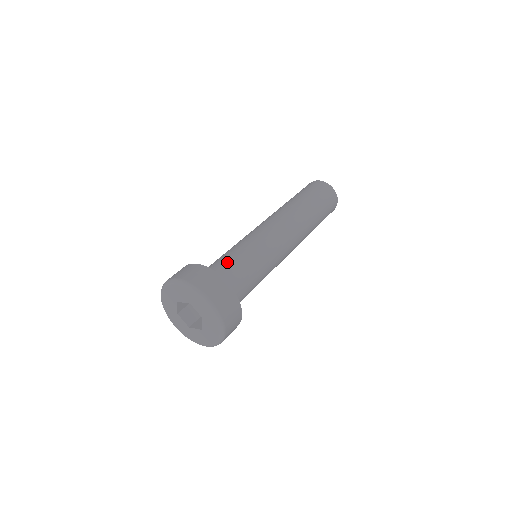
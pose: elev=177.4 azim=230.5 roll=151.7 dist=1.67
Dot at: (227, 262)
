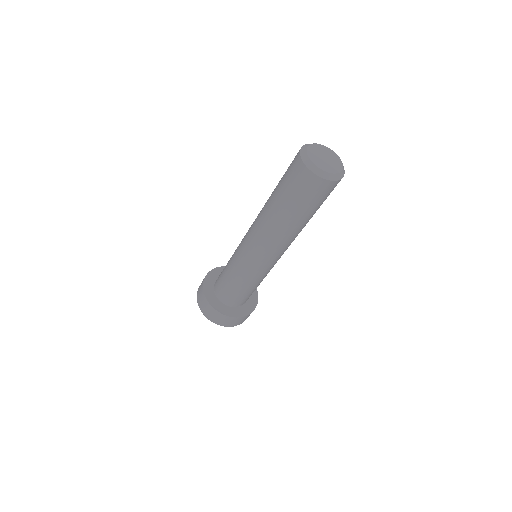
Dot at: (224, 283)
